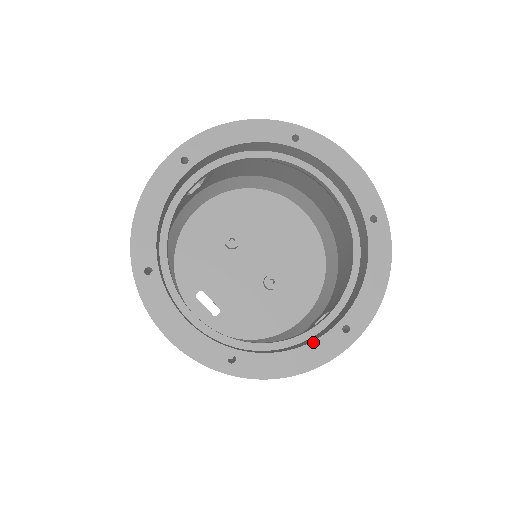
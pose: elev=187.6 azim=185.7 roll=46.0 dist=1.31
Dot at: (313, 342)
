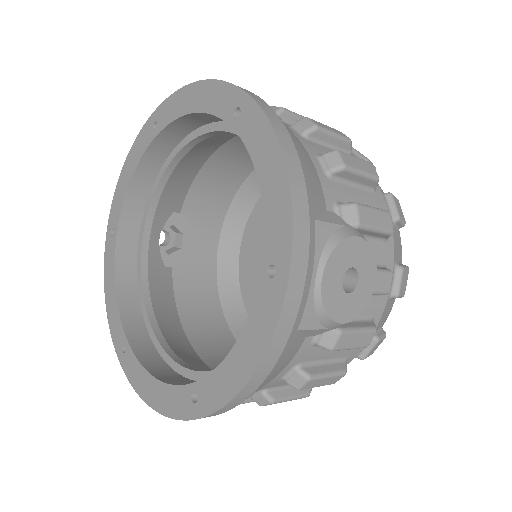
Dot at: (248, 319)
